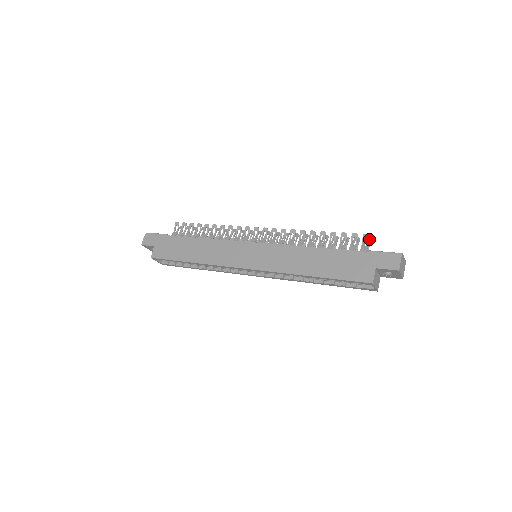
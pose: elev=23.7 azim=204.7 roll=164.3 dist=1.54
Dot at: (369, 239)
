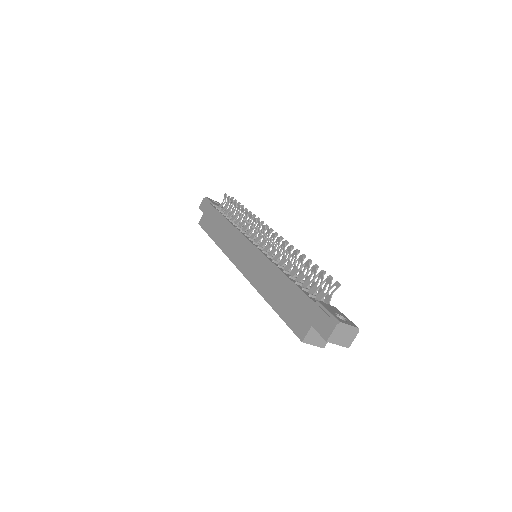
Dot at: (338, 284)
